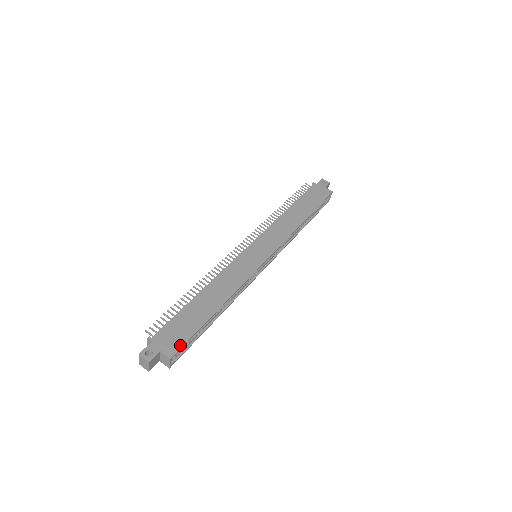
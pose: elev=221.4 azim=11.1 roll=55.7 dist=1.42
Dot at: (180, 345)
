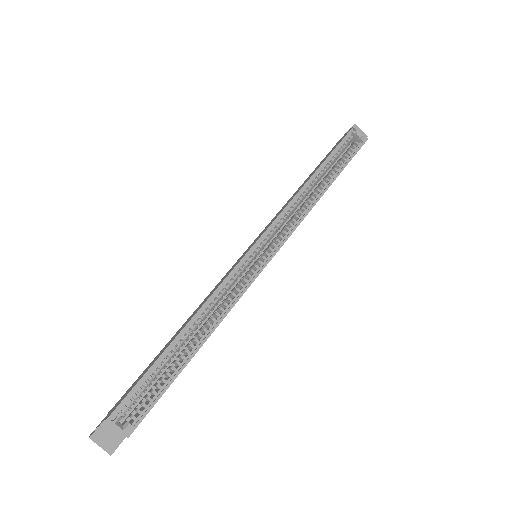
Dot at: (123, 399)
